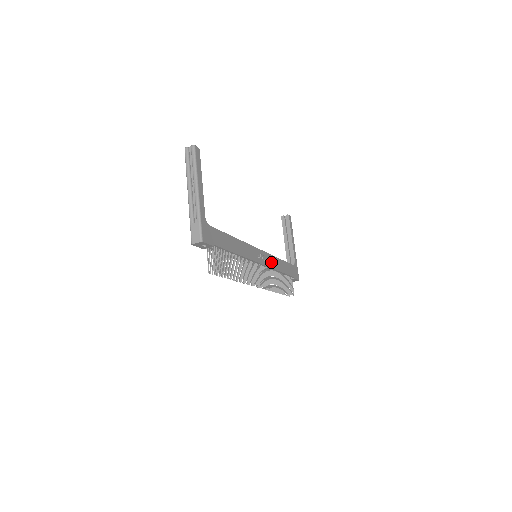
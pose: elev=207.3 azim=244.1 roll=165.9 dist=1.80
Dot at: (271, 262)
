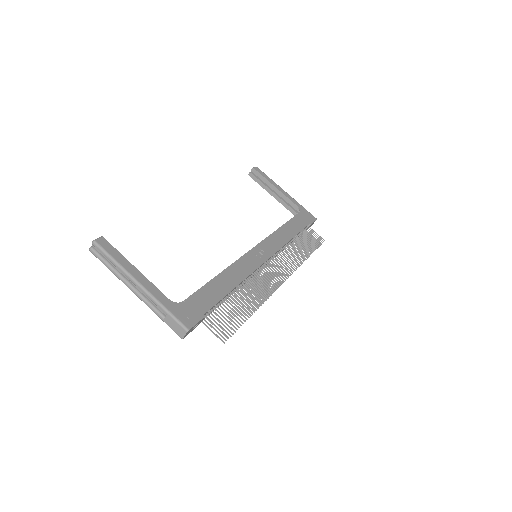
Dot at: (275, 243)
